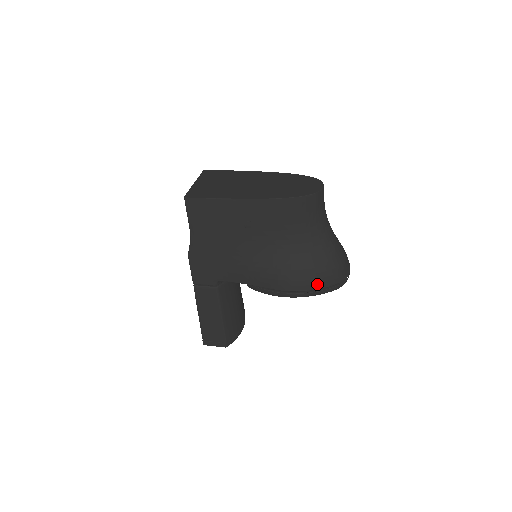
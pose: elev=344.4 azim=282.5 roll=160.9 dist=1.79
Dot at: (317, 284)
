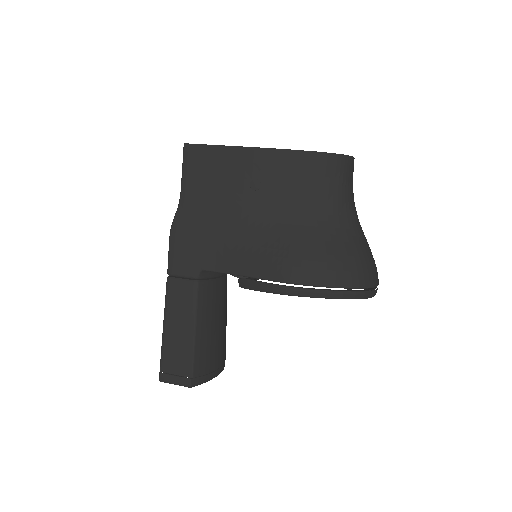
Dot at: (335, 279)
